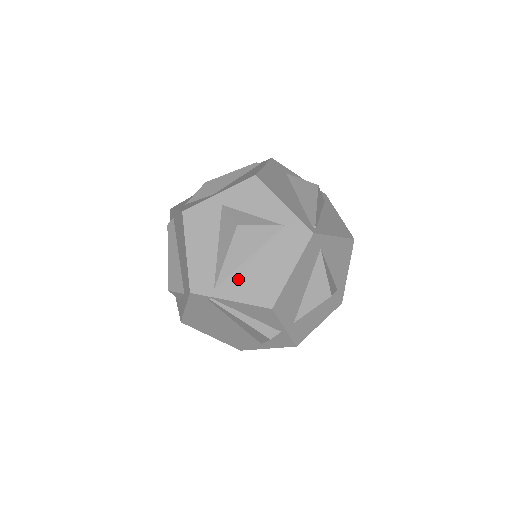
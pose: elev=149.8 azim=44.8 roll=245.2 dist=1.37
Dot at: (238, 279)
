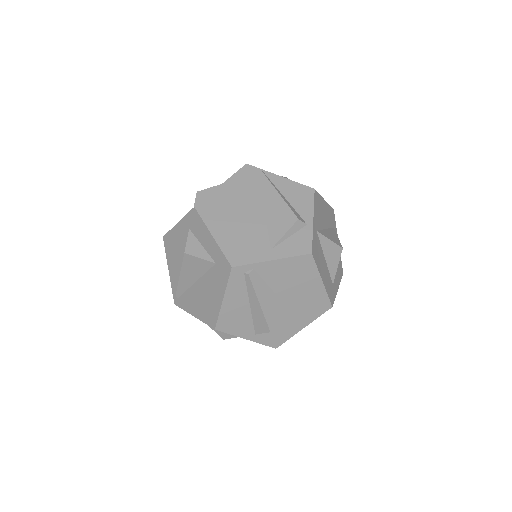
Dot at: occluded
